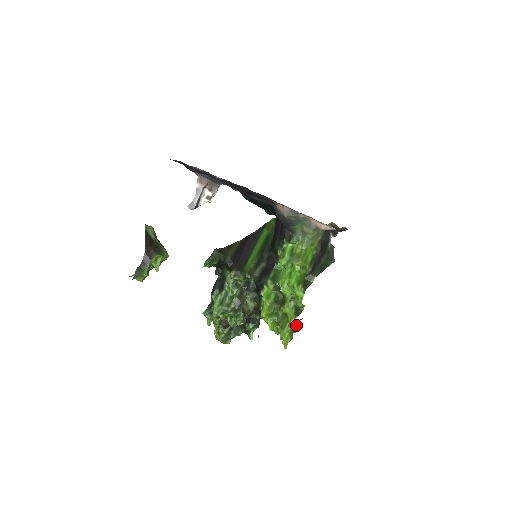
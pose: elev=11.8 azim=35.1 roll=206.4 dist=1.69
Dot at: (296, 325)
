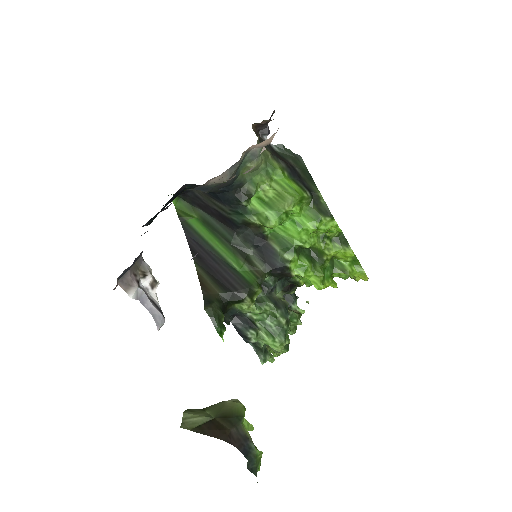
Dot at: occluded
